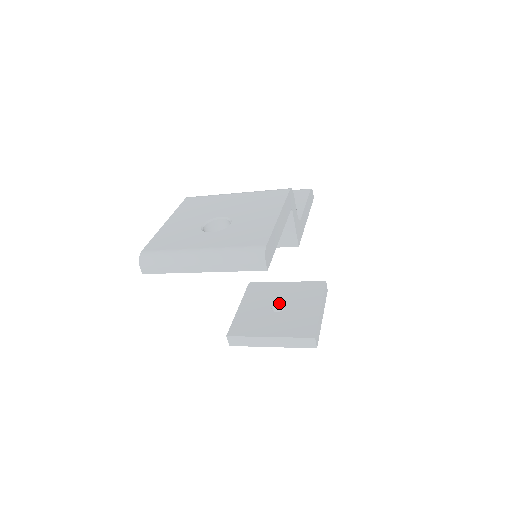
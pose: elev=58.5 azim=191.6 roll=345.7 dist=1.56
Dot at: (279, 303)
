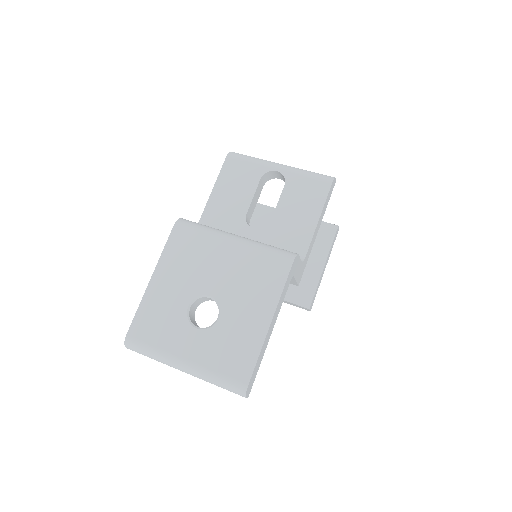
Dot at: occluded
